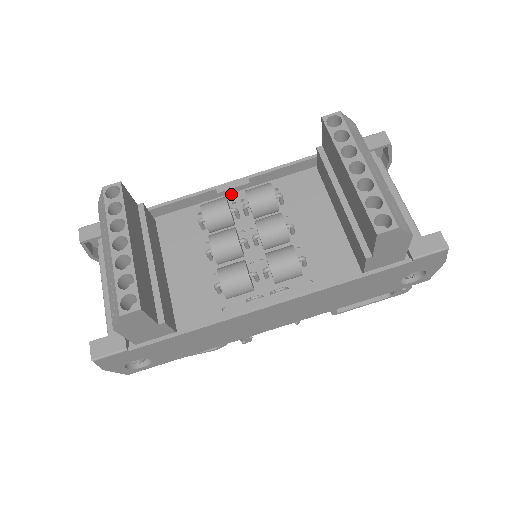
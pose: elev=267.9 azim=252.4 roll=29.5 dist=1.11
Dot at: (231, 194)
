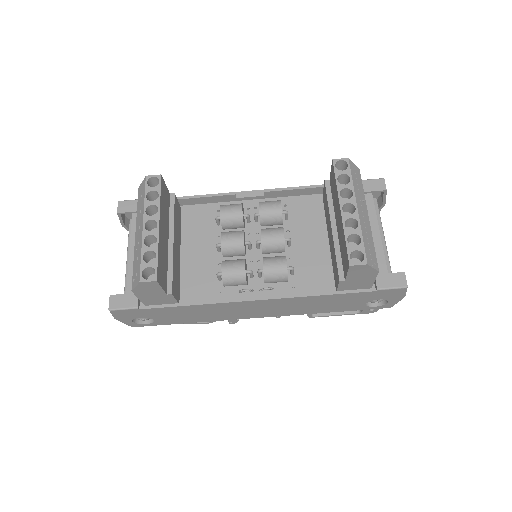
Dot at: (247, 201)
